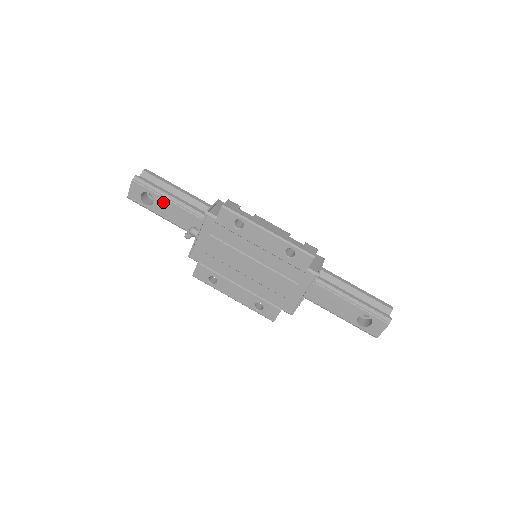
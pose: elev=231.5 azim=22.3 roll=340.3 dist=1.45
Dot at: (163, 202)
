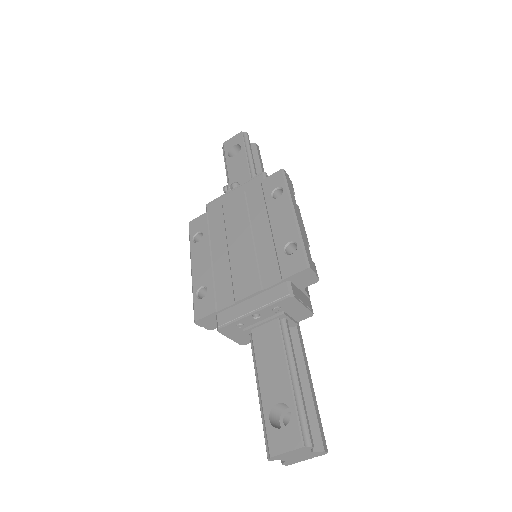
Dot at: (242, 159)
